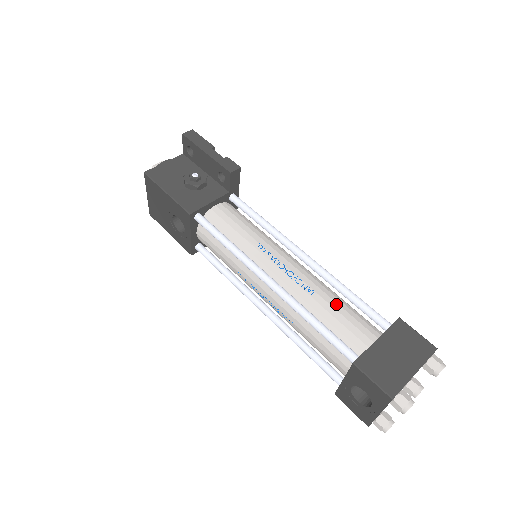
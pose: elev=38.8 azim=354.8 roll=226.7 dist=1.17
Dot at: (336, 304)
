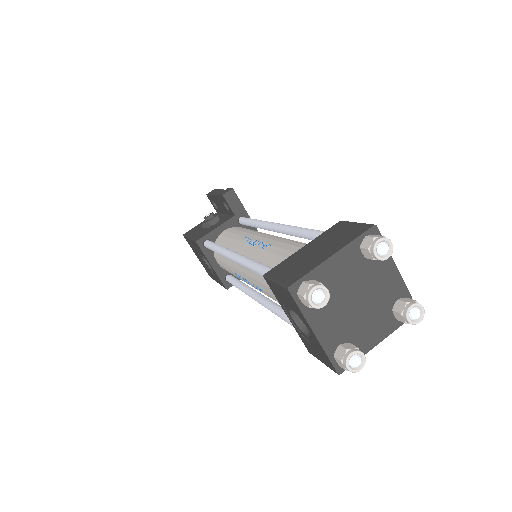
Dot at: (286, 245)
